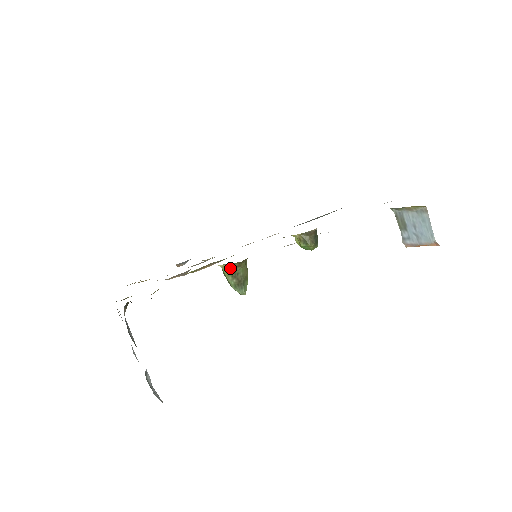
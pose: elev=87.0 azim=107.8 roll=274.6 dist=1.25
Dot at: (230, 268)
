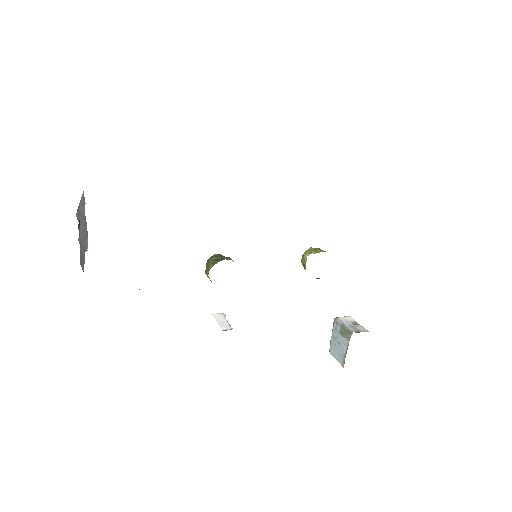
Dot at: occluded
